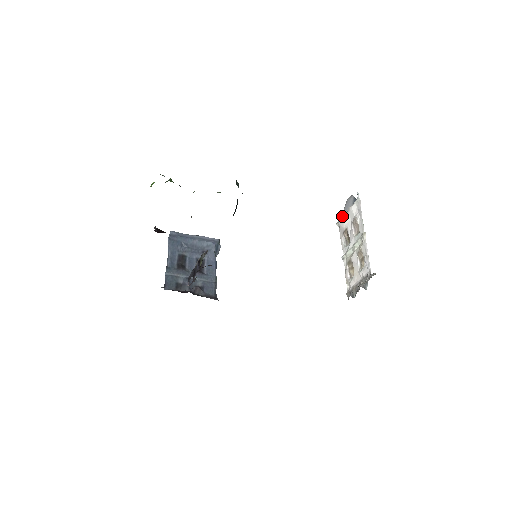
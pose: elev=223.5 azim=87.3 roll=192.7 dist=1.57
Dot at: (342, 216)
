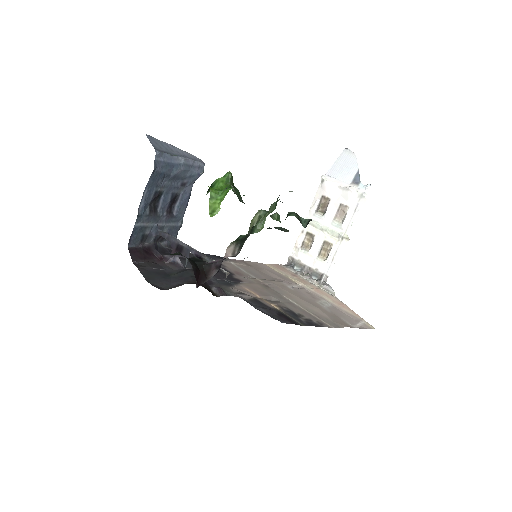
Dot at: (332, 172)
